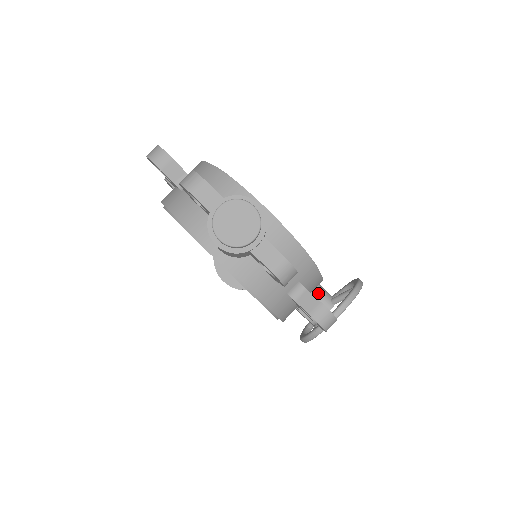
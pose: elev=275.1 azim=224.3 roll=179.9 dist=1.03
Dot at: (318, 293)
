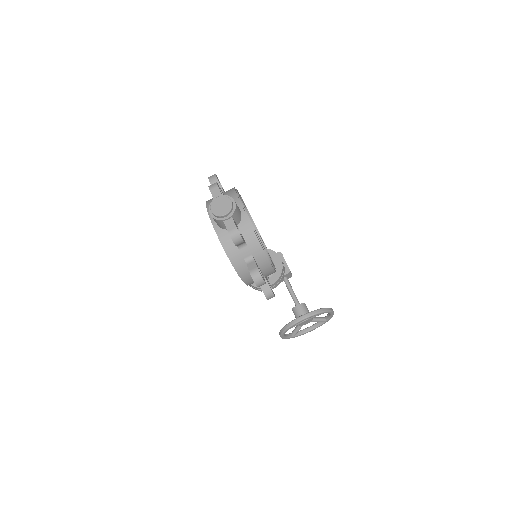
Dot at: (301, 308)
